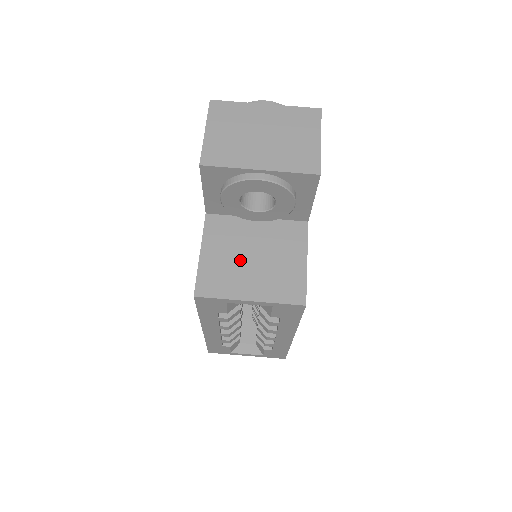
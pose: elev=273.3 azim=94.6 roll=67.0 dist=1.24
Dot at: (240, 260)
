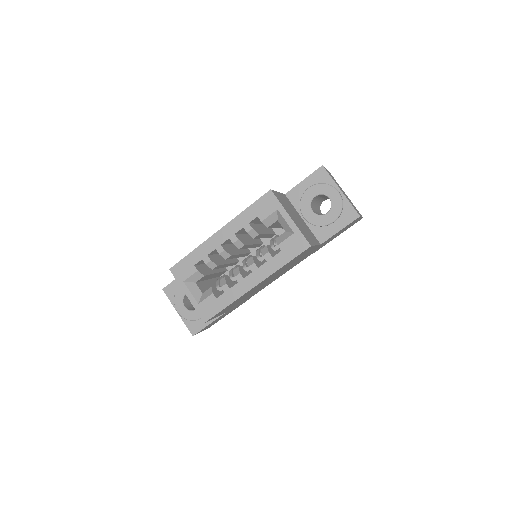
Dot at: (292, 212)
